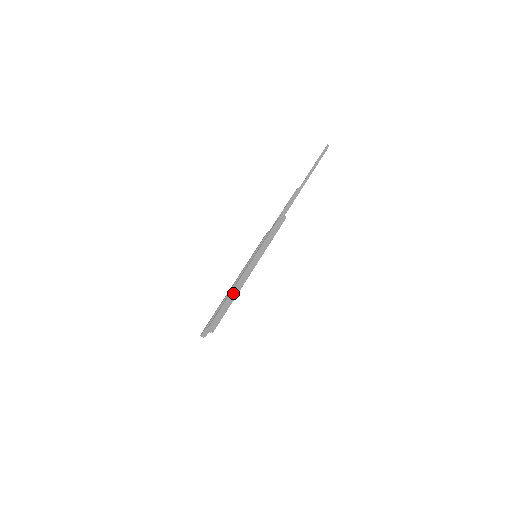
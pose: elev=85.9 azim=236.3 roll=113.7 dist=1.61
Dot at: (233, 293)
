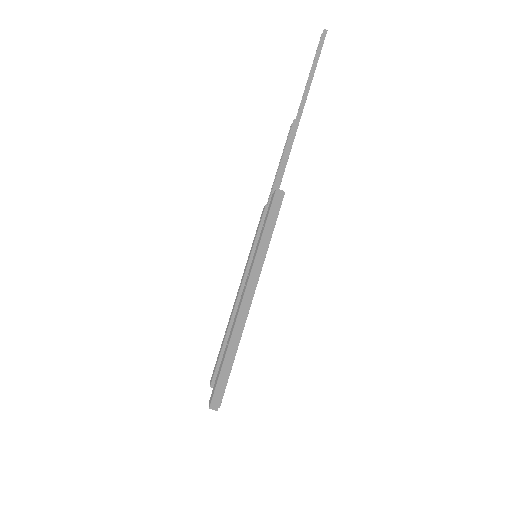
Dot at: (232, 344)
